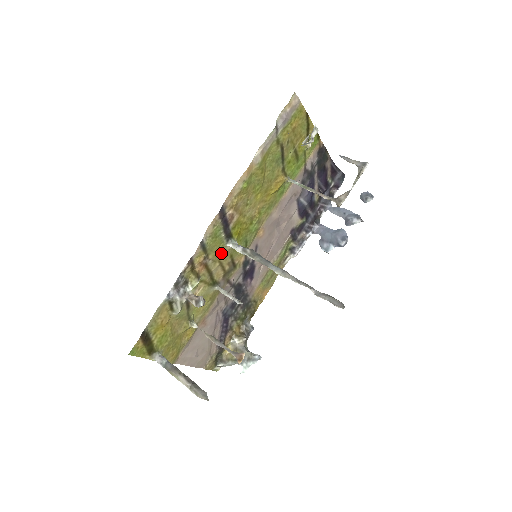
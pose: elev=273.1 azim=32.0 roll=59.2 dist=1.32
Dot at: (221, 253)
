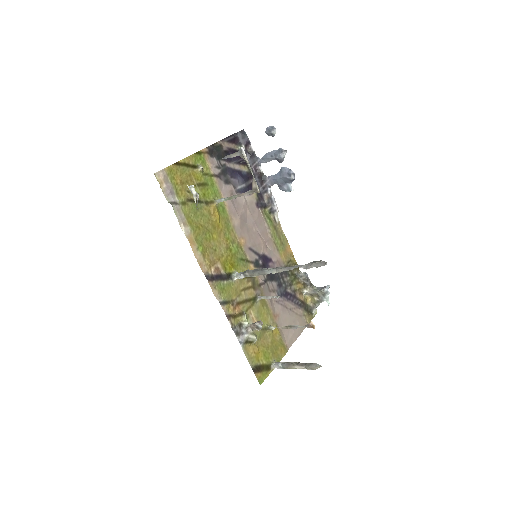
Dot at: (237, 287)
